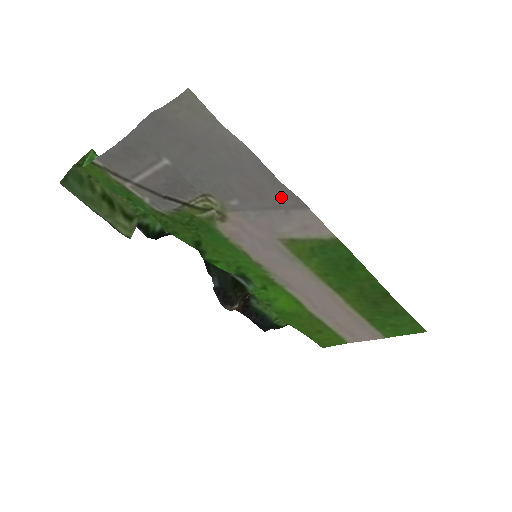
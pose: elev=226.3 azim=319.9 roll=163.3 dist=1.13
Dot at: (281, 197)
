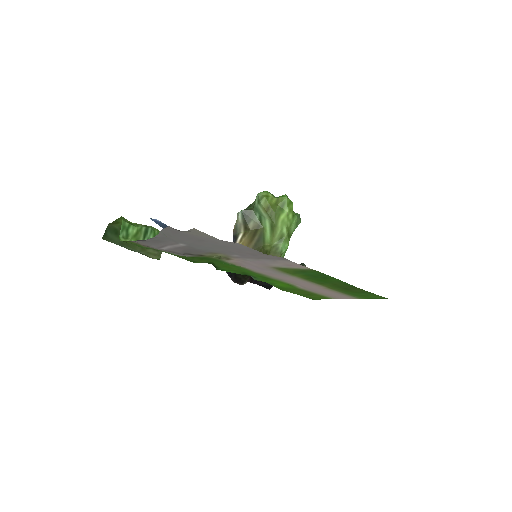
Dot at: (268, 256)
